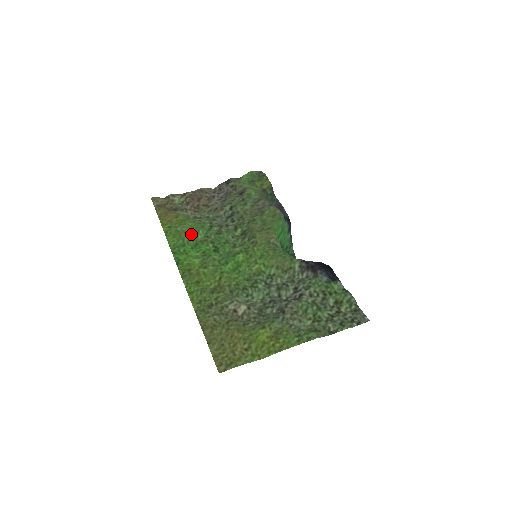
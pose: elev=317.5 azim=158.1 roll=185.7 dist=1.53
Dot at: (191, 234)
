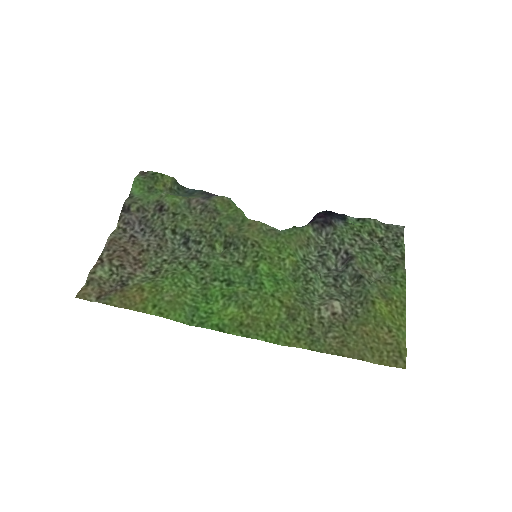
Dot at: (185, 291)
